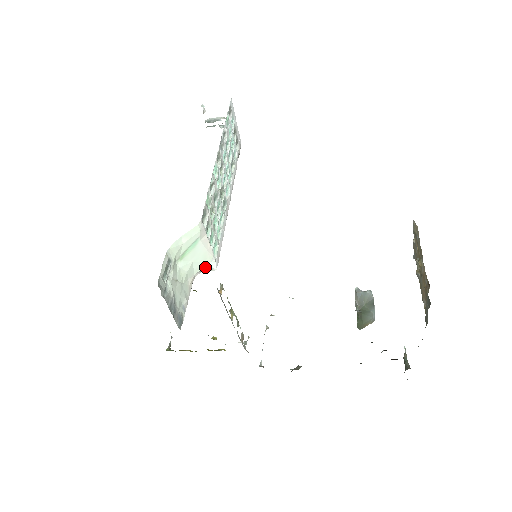
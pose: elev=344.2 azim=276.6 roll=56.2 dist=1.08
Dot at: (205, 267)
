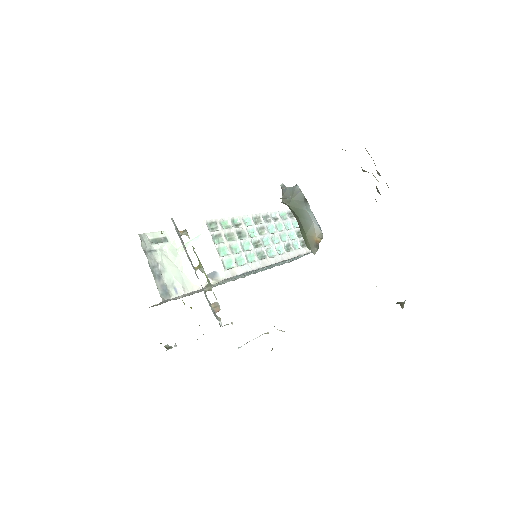
Dot at: (214, 275)
